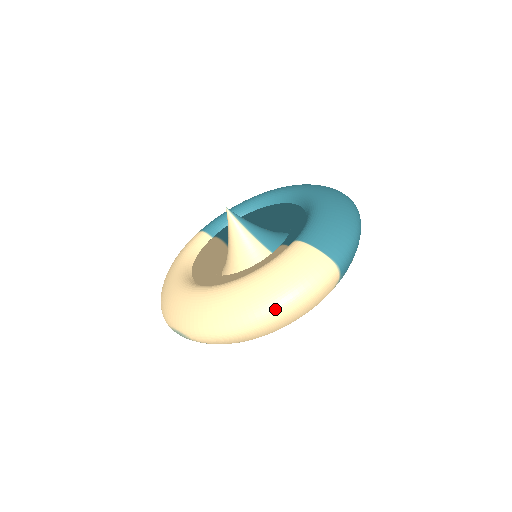
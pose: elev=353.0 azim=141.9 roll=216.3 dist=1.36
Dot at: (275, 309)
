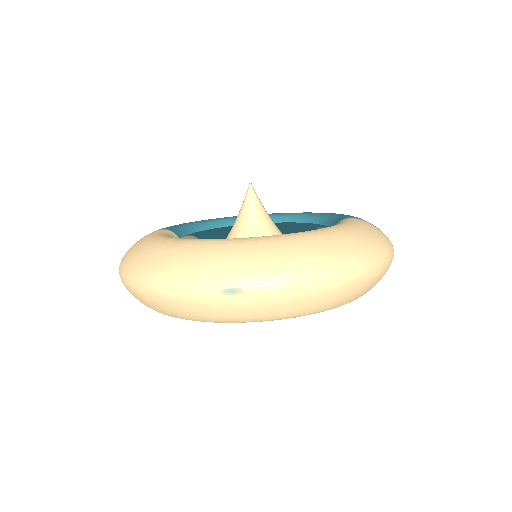
Dot at: (377, 256)
